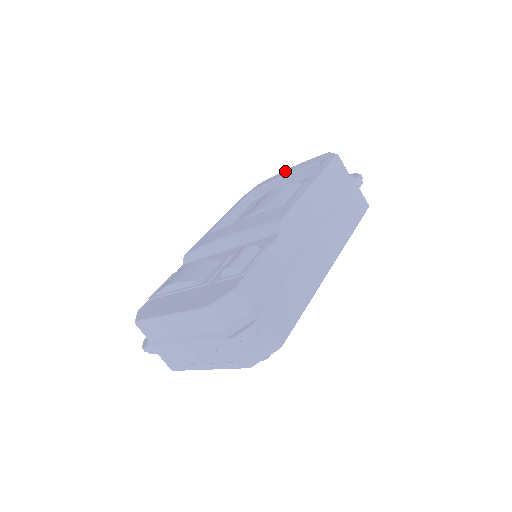
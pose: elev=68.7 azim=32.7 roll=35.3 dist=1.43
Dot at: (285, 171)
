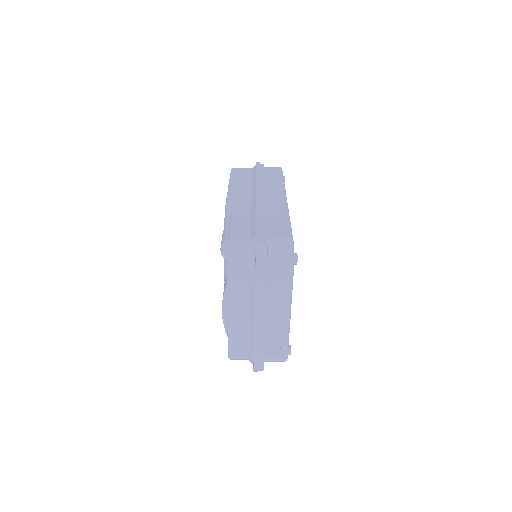
Dot at: occluded
